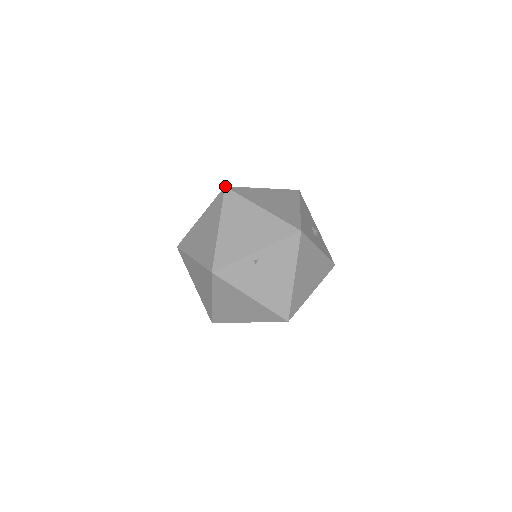
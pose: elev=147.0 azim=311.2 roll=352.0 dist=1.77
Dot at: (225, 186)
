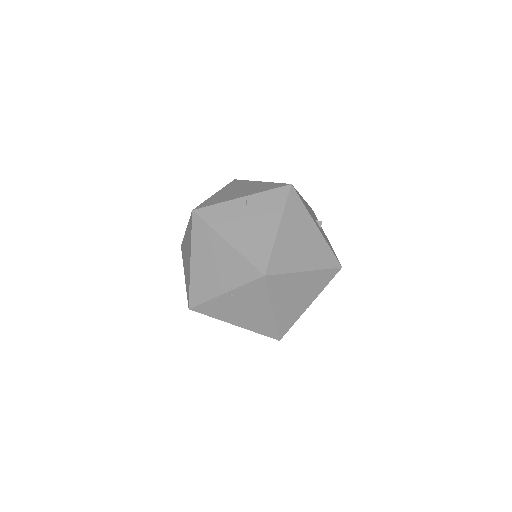
Dot at: (265, 276)
